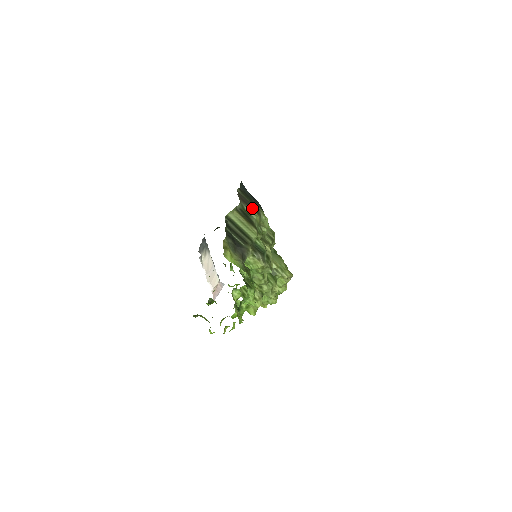
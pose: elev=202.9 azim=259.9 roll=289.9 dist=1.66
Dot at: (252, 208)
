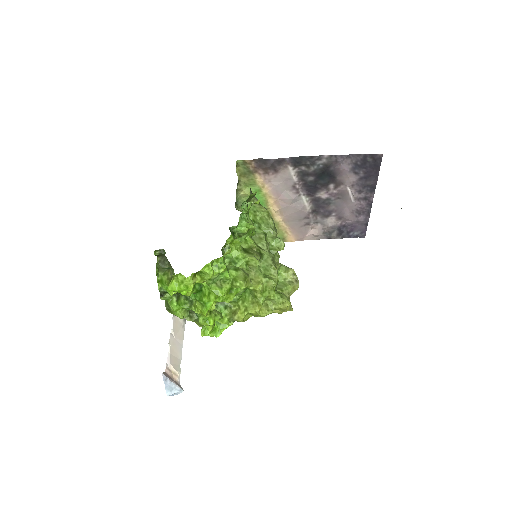
Dot at: occluded
